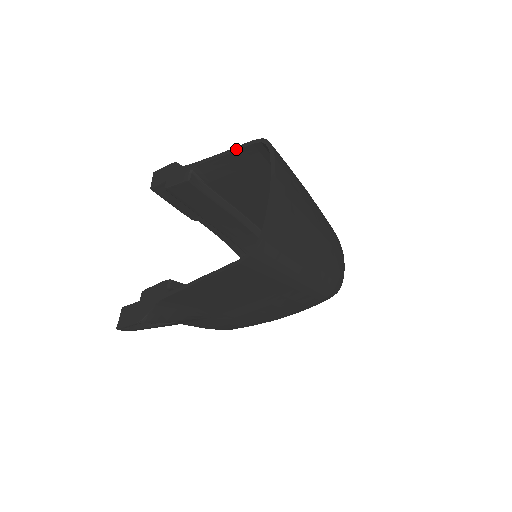
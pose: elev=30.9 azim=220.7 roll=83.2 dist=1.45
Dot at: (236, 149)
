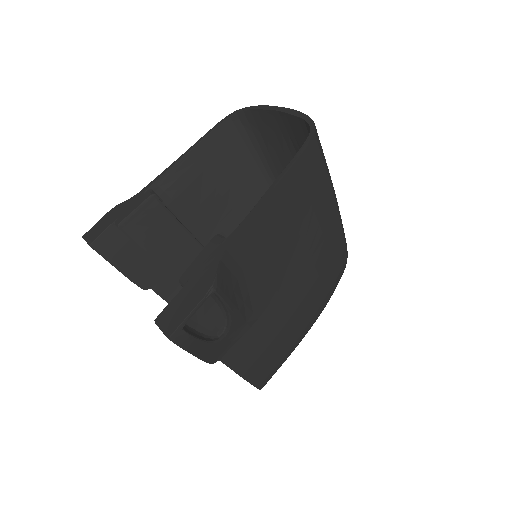
Dot at: (202, 138)
